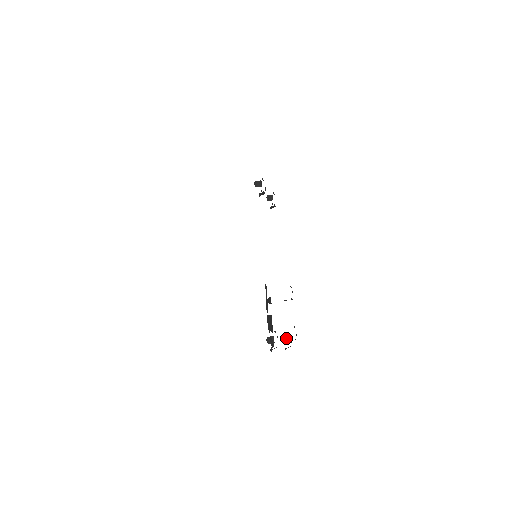
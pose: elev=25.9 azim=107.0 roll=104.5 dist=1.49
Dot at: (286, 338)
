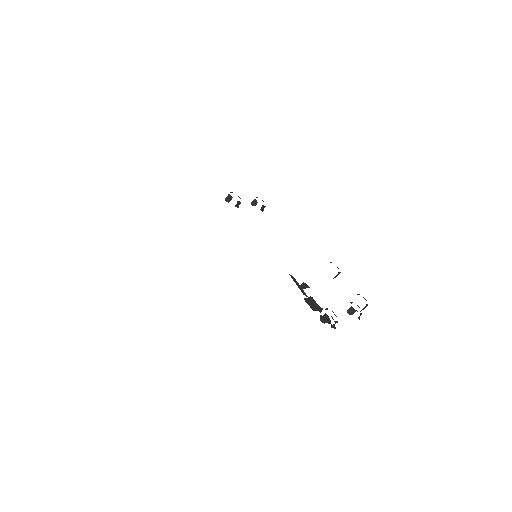
Dot at: (351, 309)
